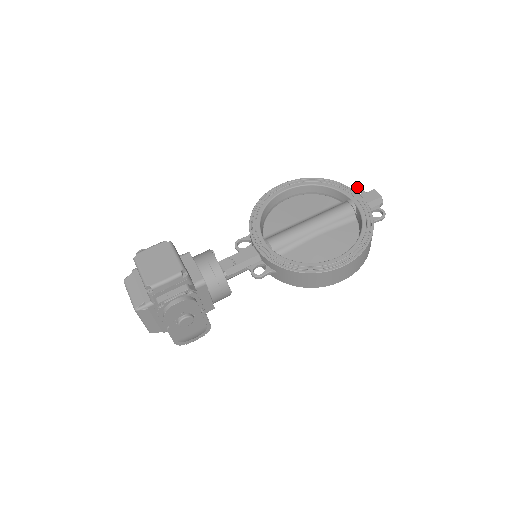
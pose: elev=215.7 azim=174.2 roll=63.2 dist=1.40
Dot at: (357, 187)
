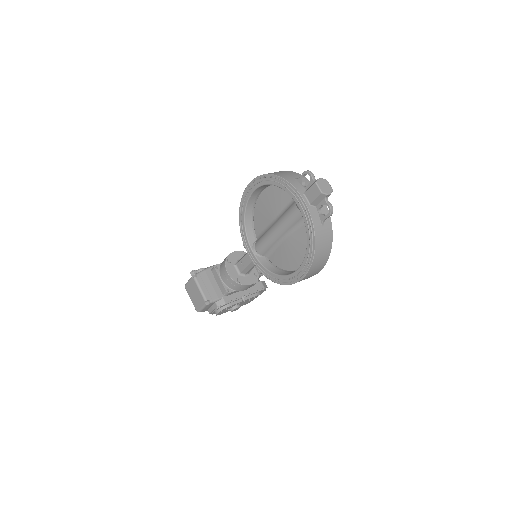
Dot at: (306, 173)
